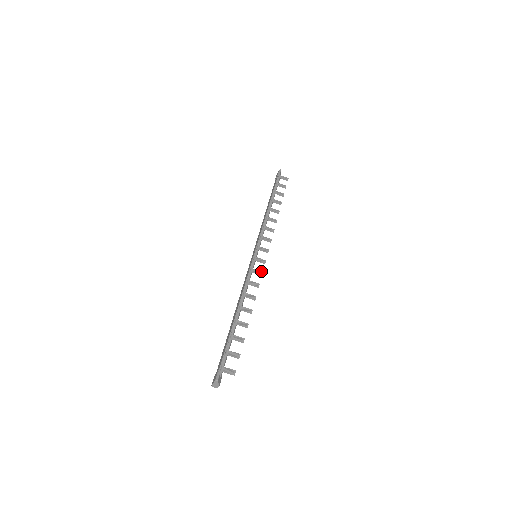
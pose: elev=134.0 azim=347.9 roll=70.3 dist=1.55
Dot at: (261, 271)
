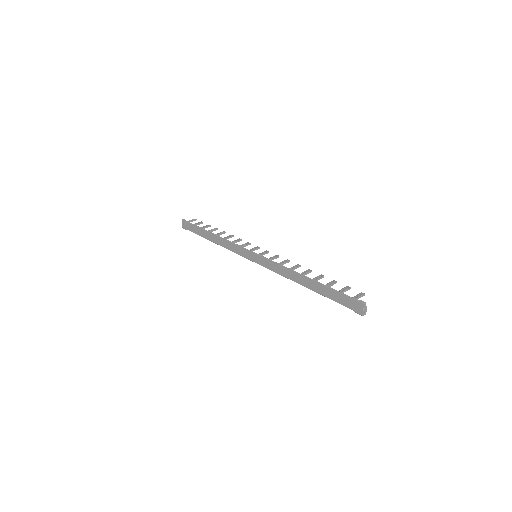
Dot at: (275, 255)
